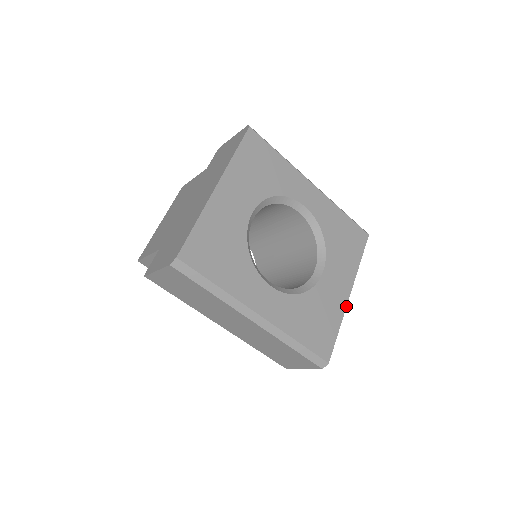
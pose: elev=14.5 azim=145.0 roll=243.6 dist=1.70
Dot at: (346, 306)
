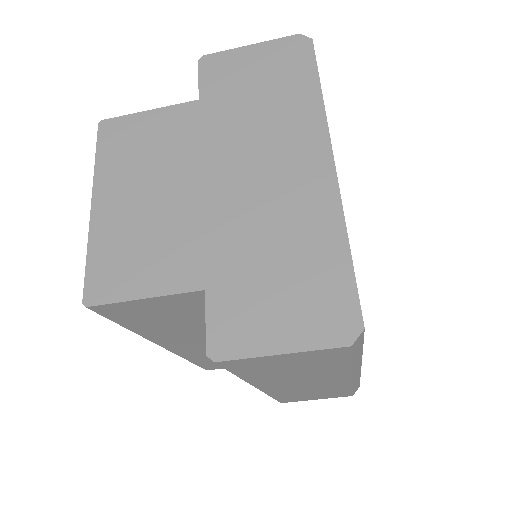
Dot at: occluded
